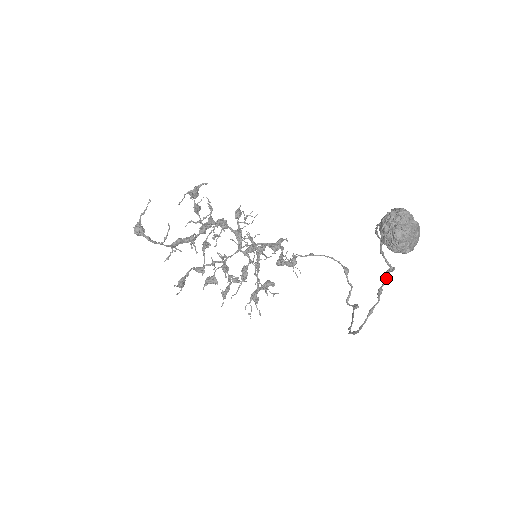
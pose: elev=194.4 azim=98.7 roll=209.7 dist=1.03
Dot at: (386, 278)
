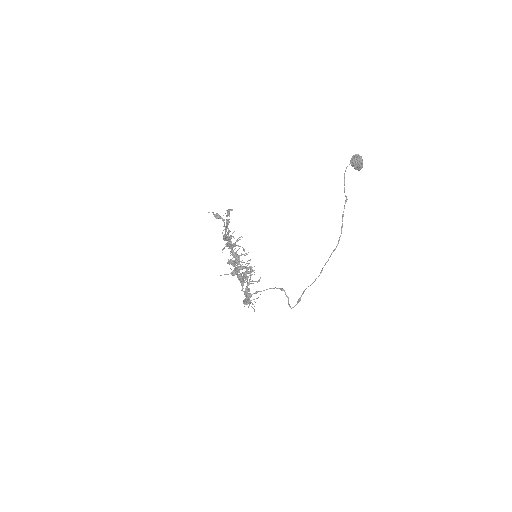
Dot at: (344, 207)
